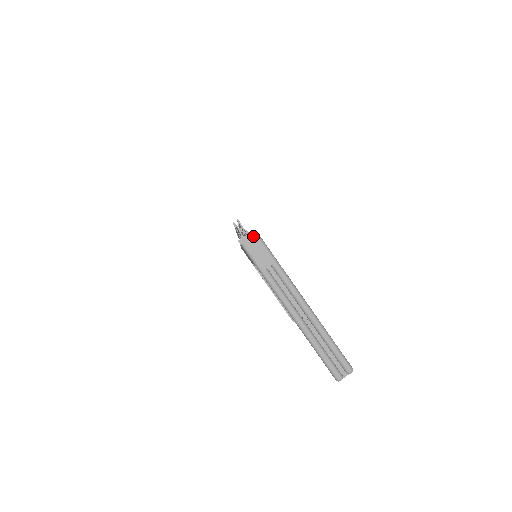
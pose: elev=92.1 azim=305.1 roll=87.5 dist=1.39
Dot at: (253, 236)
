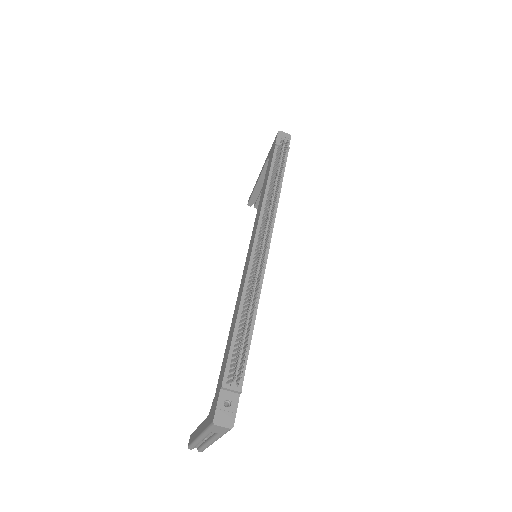
Dot at: (227, 428)
